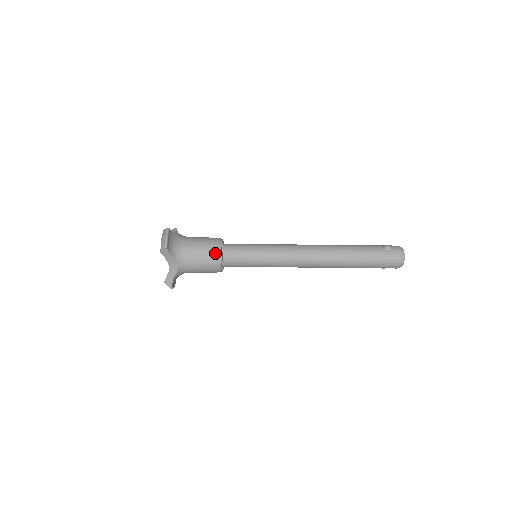
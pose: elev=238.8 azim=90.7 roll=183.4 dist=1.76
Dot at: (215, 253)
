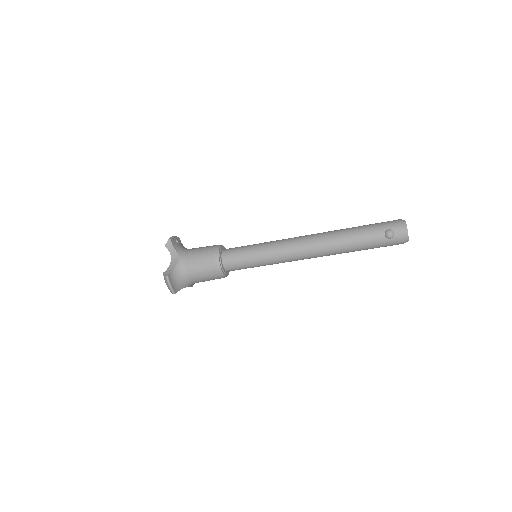
Dot at: (218, 276)
